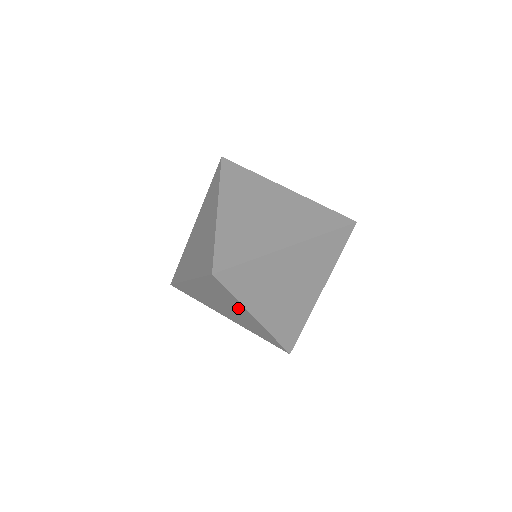
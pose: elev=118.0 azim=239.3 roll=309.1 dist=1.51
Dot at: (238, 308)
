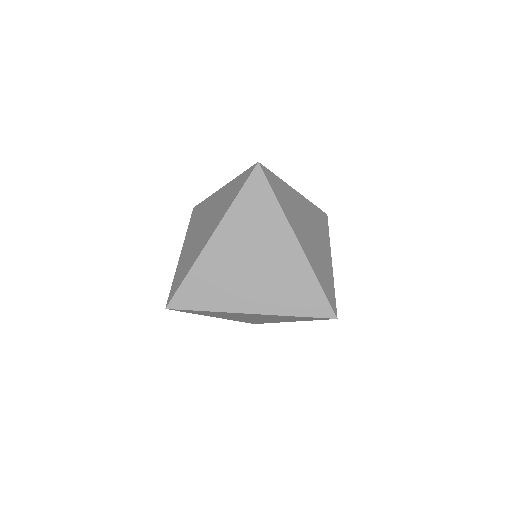
Dot at: (277, 236)
